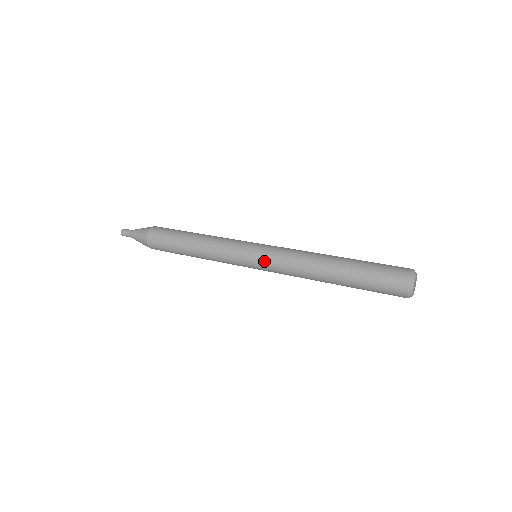
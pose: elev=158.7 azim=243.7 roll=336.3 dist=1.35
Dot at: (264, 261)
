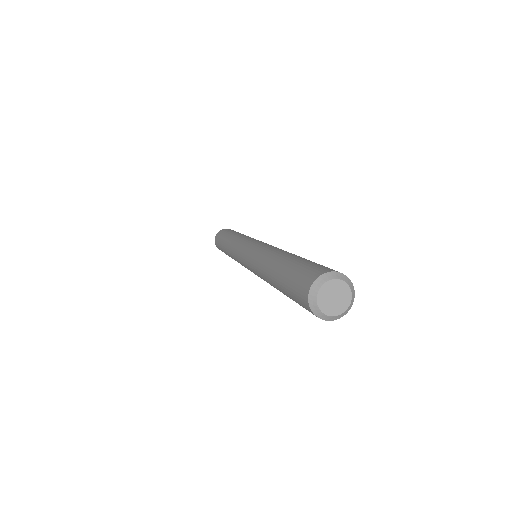
Dot at: (251, 271)
